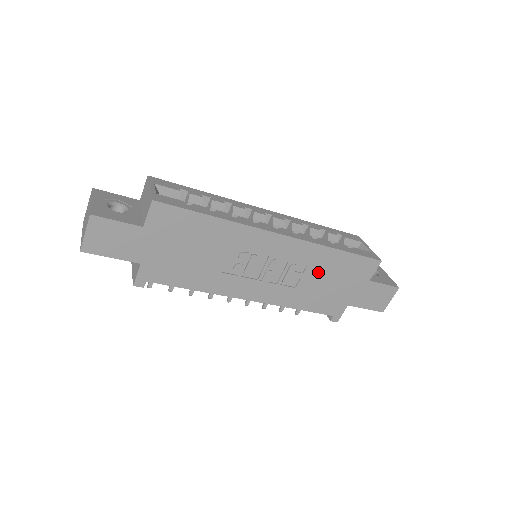
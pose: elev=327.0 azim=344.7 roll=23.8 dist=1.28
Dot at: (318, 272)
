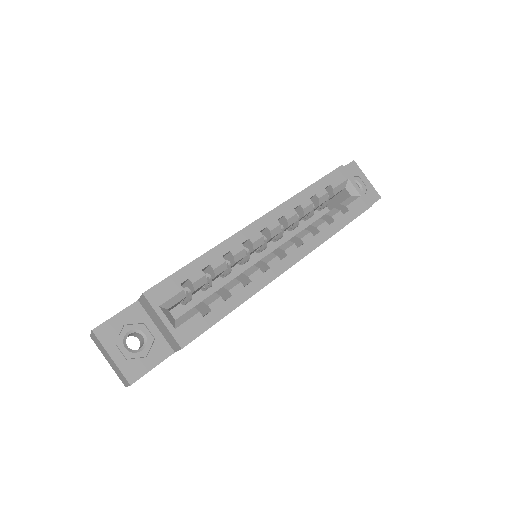
Dot at: occluded
